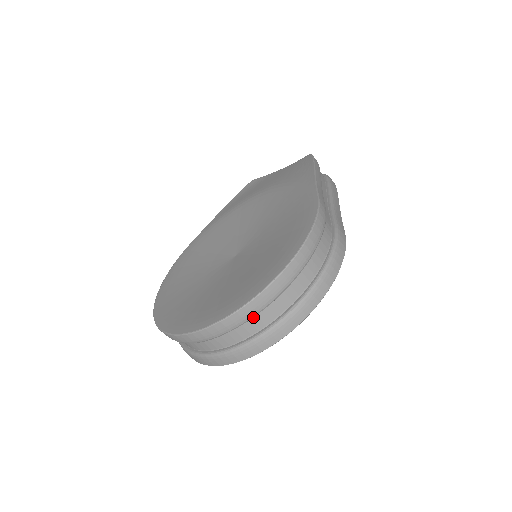
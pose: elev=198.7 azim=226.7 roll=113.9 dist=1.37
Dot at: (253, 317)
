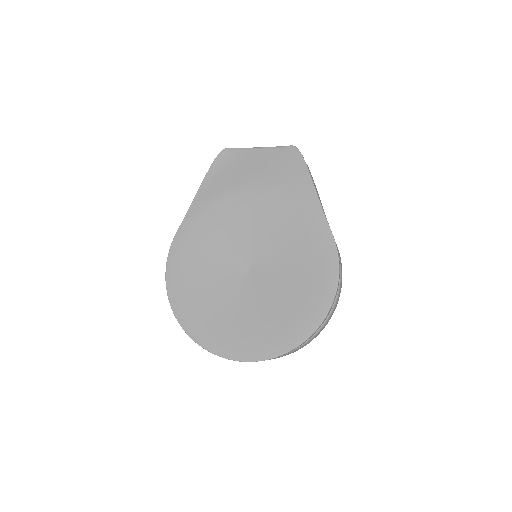
Dot at: occluded
